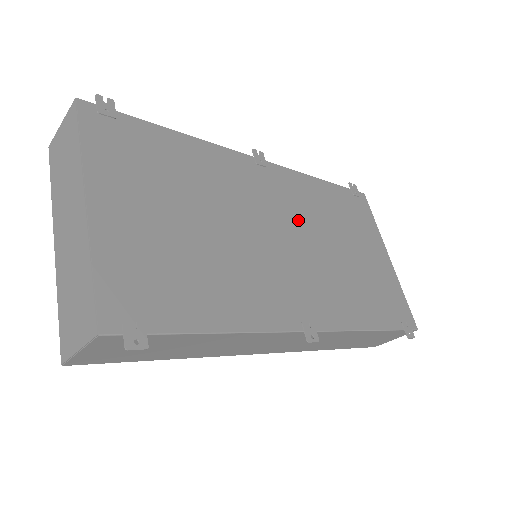
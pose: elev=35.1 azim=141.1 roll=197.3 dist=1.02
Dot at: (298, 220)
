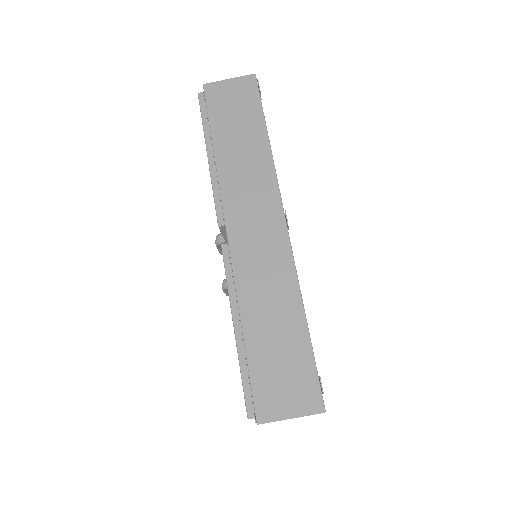
Dot at: occluded
